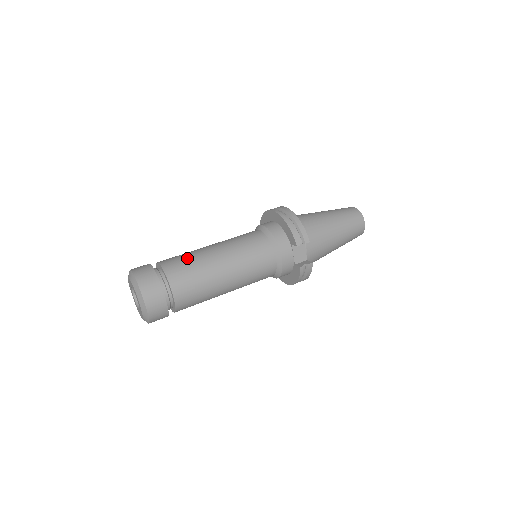
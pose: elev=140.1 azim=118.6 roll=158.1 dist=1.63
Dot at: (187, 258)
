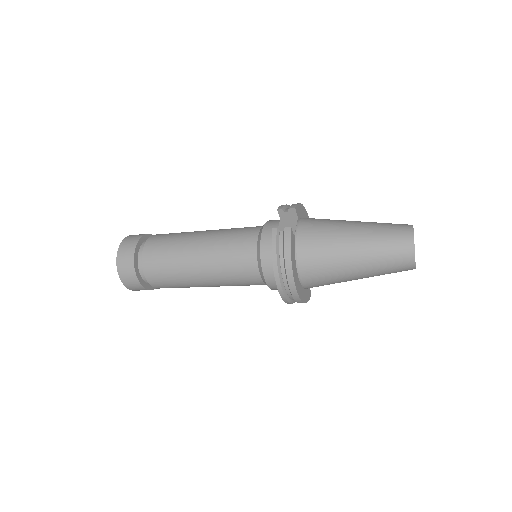
Dot at: occluded
